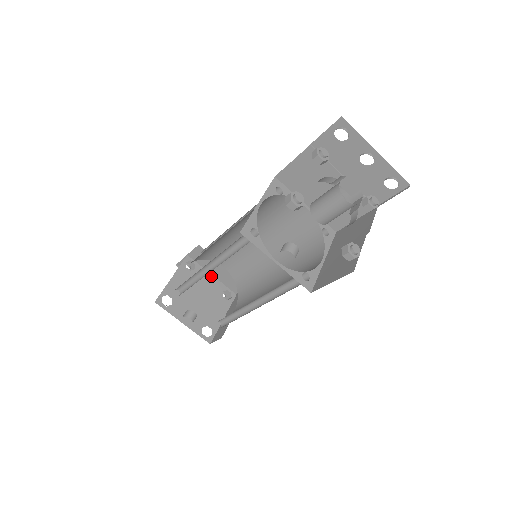
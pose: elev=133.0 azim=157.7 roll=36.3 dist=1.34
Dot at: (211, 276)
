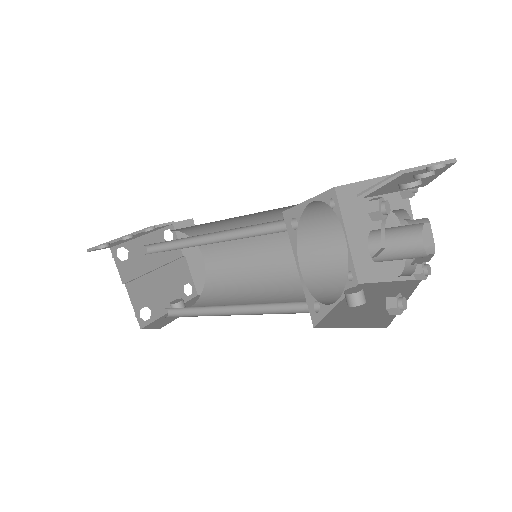
Dot at: (144, 238)
